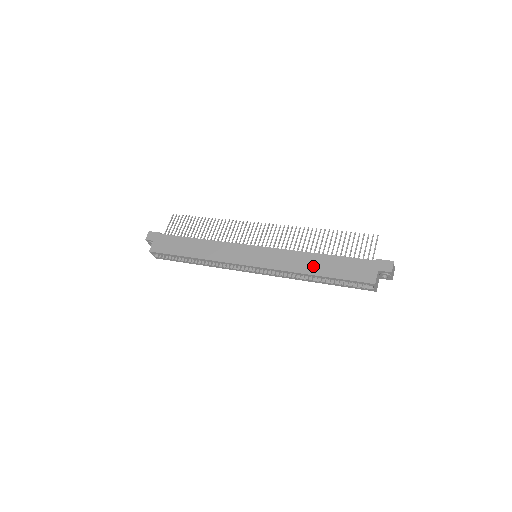
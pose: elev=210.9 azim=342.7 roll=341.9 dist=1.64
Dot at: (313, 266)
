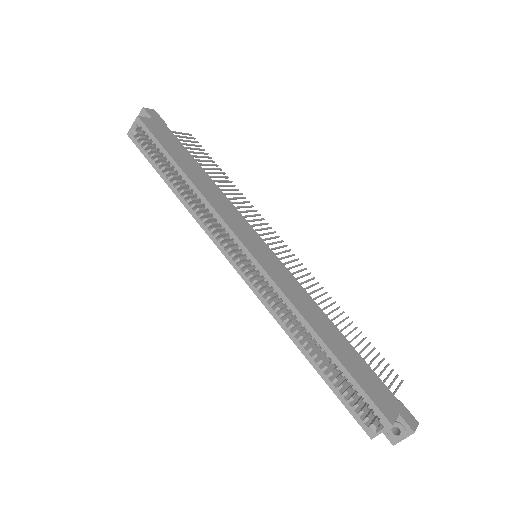
Dot at: (326, 331)
